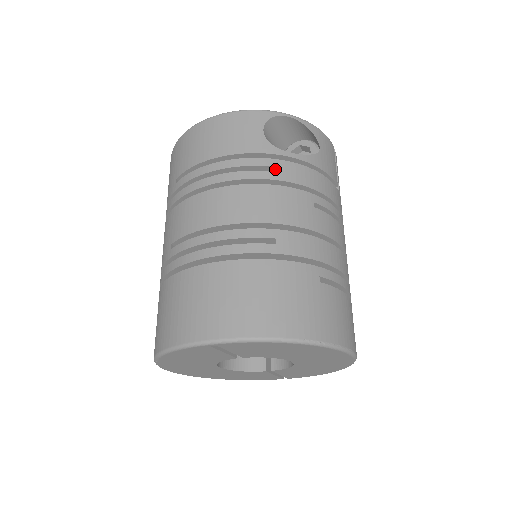
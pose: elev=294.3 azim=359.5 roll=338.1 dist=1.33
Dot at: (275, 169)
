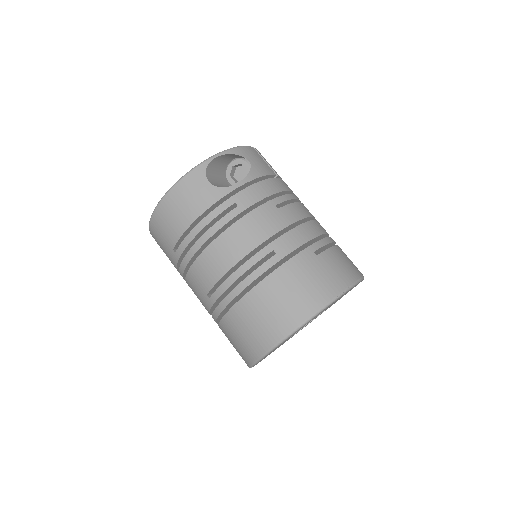
Dot at: (237, 204)
